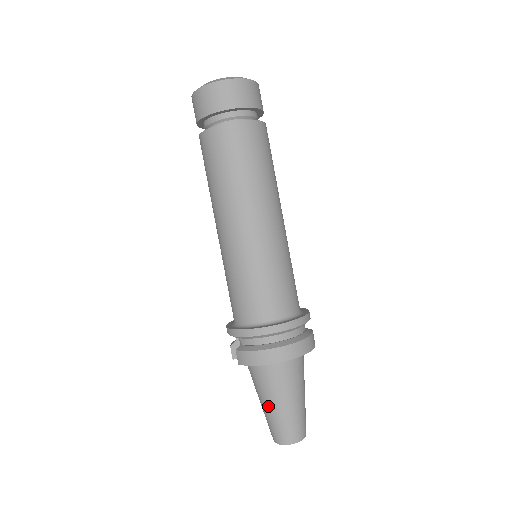
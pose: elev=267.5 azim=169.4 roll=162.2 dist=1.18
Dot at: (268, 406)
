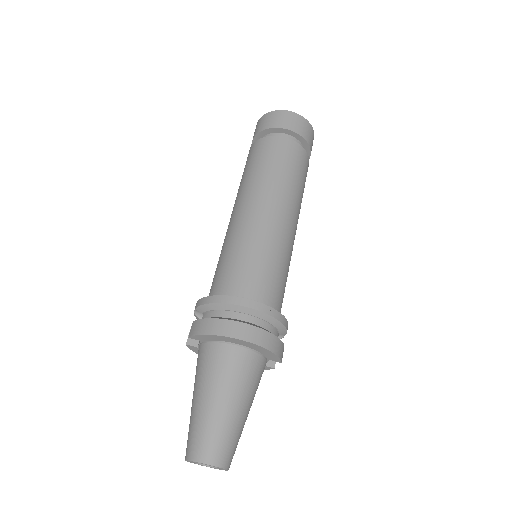
Dot at: (198, 401)
